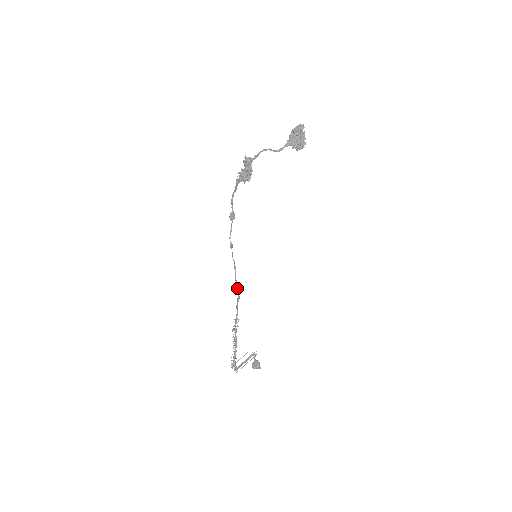
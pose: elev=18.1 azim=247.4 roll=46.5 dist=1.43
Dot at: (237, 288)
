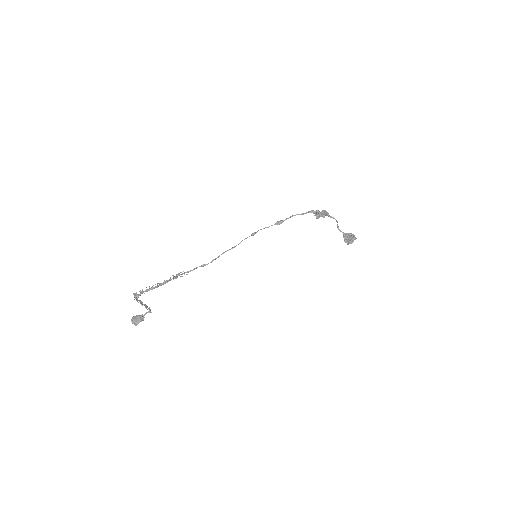
Dot at: (216, 258)
